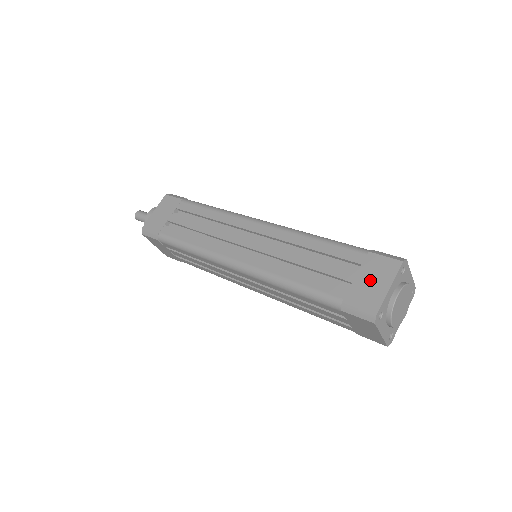
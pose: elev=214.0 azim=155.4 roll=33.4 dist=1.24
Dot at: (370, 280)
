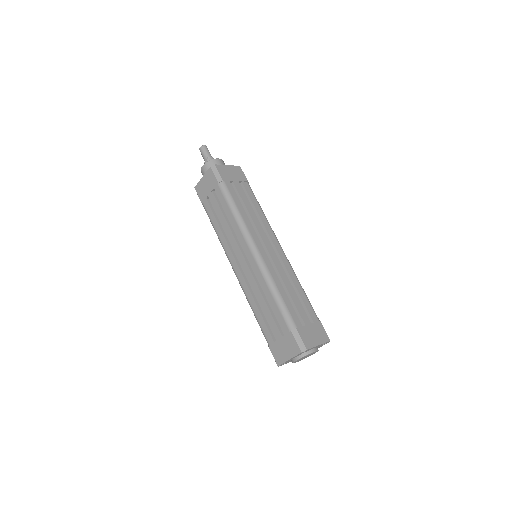
Dot at: (313, 333)
